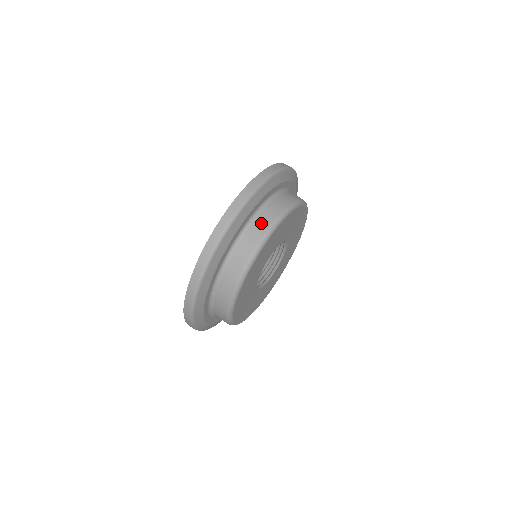
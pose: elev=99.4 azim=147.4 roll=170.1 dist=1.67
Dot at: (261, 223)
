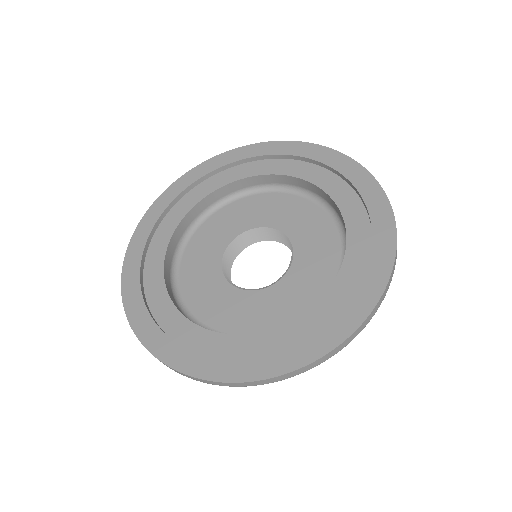
Dot at: occluded
